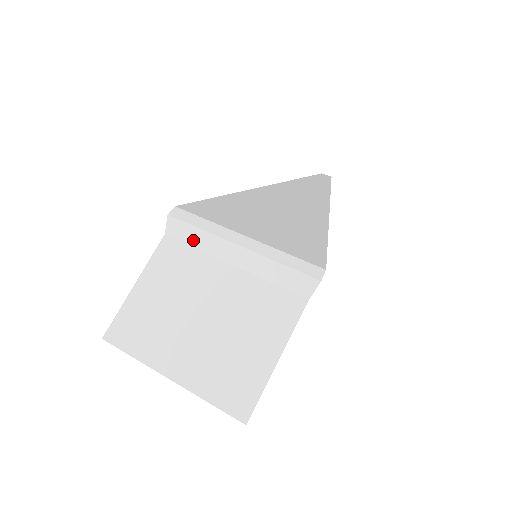
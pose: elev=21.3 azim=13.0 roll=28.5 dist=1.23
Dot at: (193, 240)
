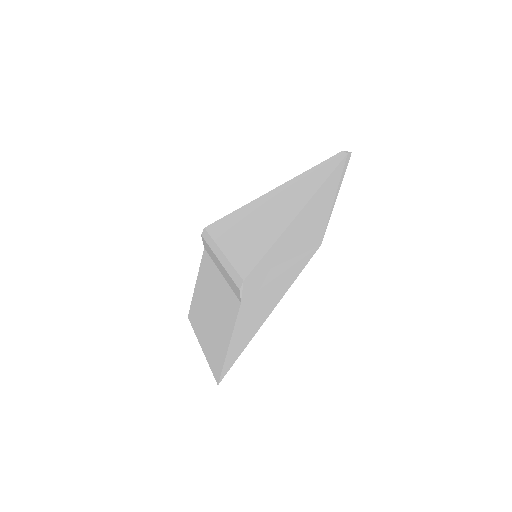
Dot at: (209, 253)
